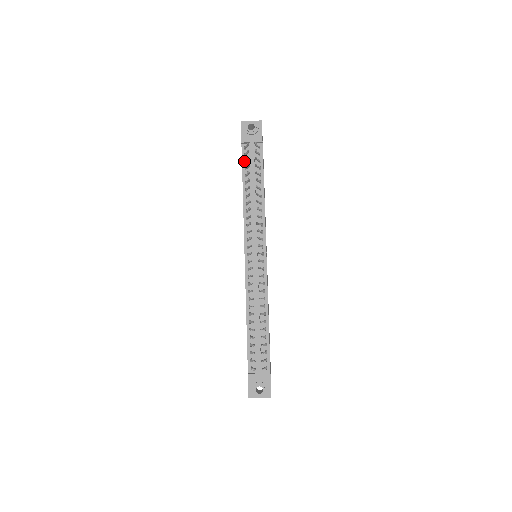
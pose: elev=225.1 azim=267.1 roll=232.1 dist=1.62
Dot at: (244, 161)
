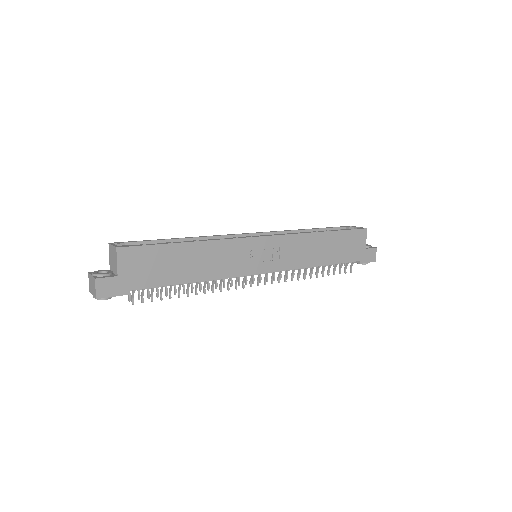
Dot at: occluded
